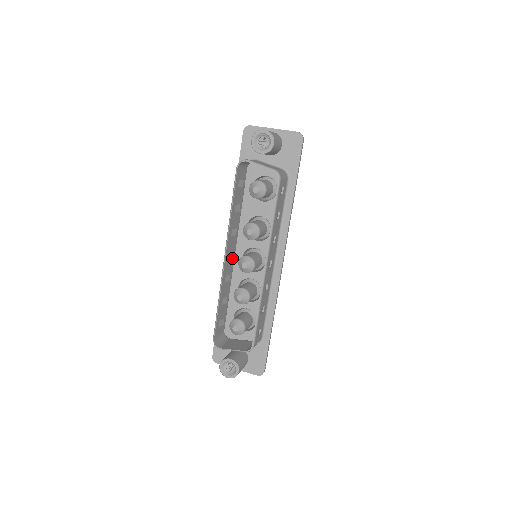
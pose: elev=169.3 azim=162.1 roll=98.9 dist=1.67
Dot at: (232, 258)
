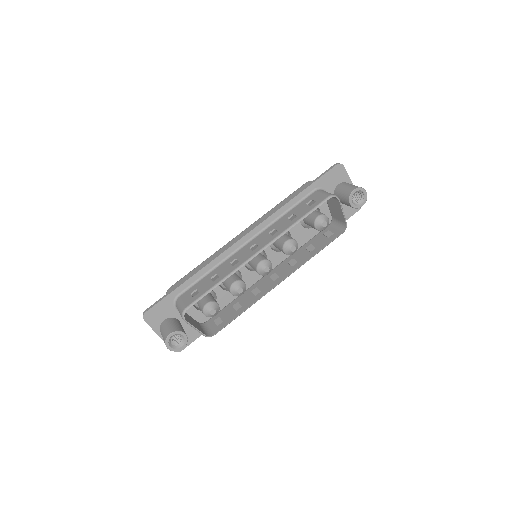
Dot at: occluded
